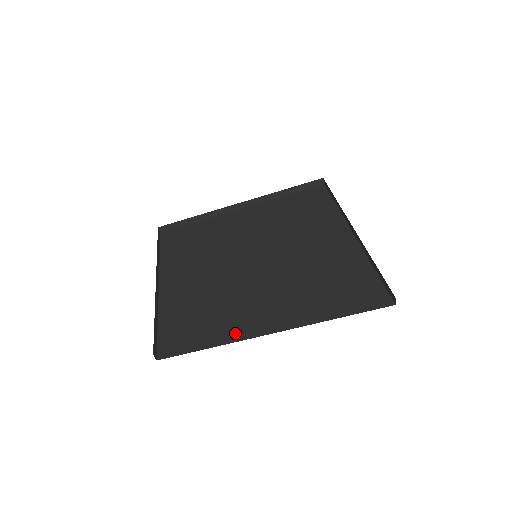
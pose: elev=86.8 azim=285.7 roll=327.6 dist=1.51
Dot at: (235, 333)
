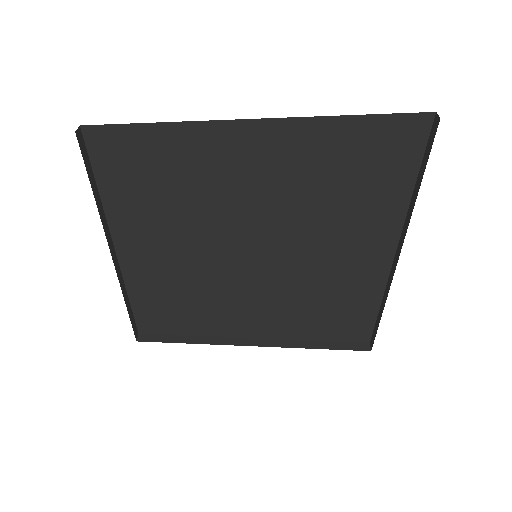
Dot at: occluded
